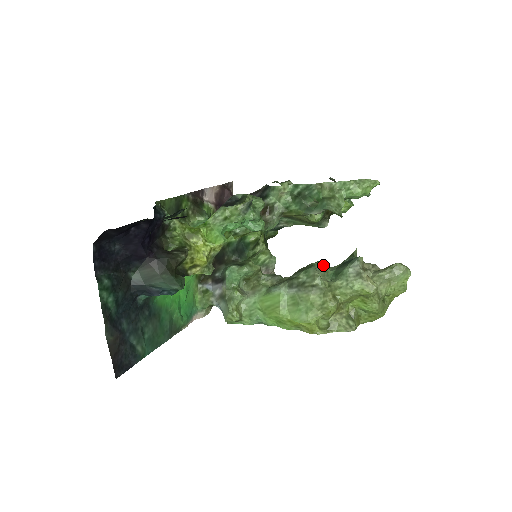
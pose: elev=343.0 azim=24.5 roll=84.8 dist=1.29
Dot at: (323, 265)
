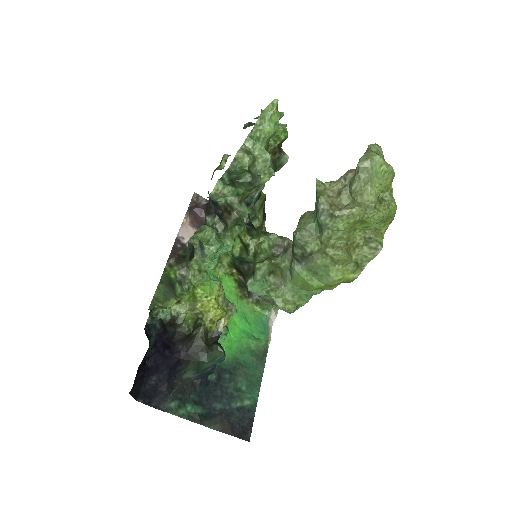
Dot at: (304, 224)
